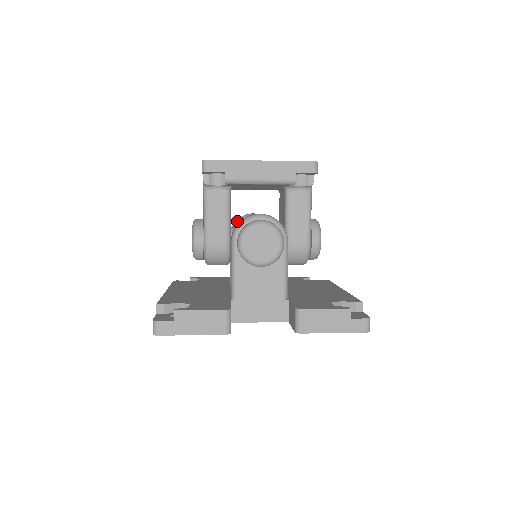
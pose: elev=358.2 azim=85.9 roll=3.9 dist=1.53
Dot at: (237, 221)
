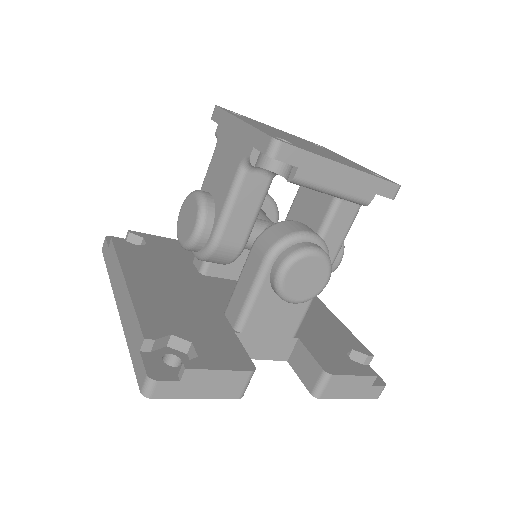
Dot at: occluded
